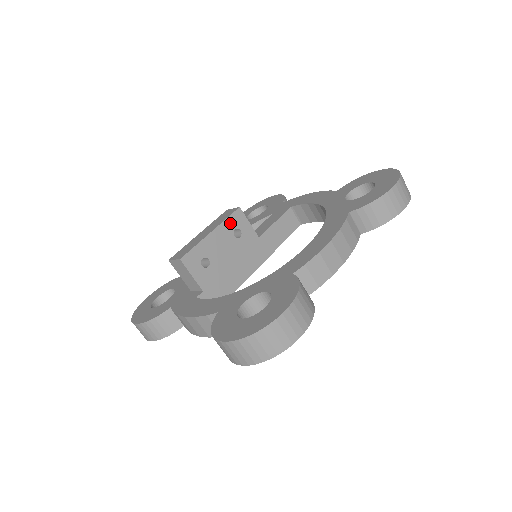
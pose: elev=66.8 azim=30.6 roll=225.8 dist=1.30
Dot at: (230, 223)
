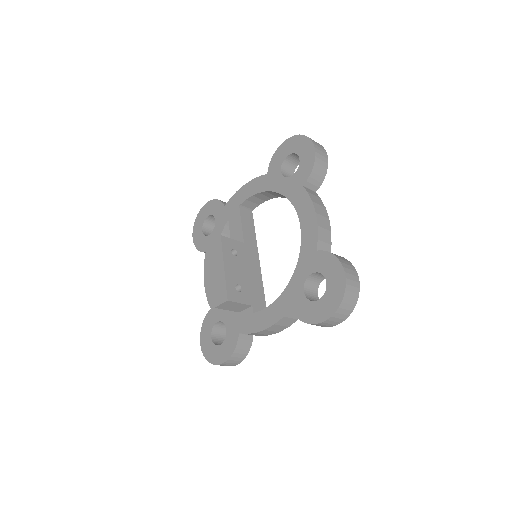
Dot at: (226, 251)
